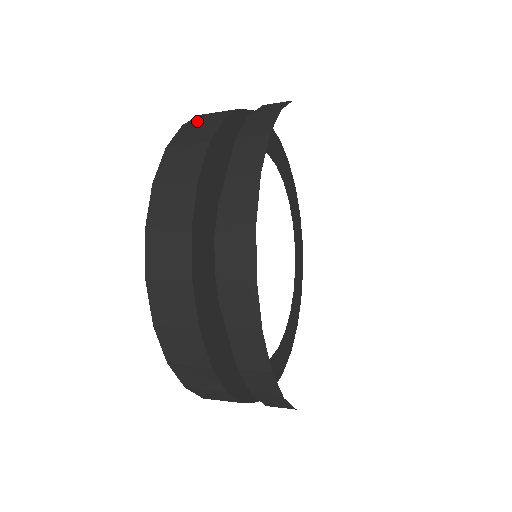
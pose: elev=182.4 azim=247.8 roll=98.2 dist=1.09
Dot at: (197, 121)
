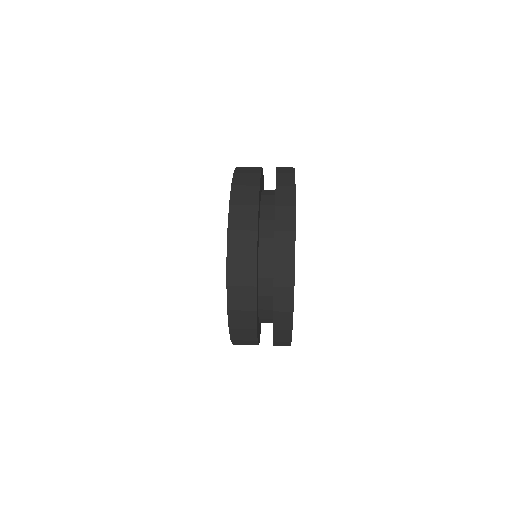
Dot at: (235, 283)
